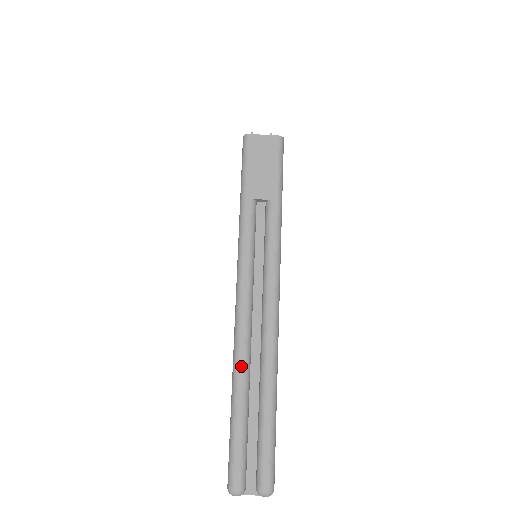
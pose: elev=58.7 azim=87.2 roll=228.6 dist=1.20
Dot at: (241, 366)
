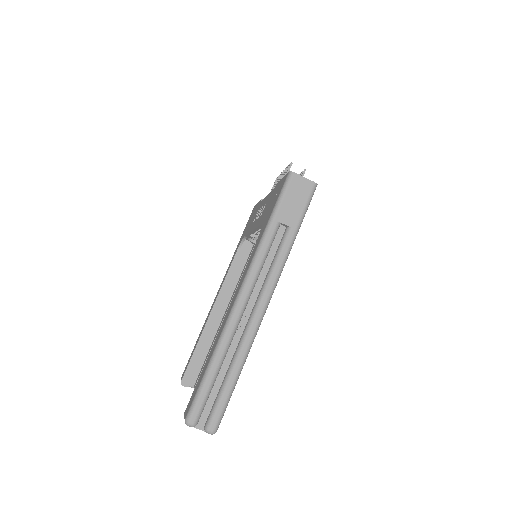
Dot at: (226, 338)
